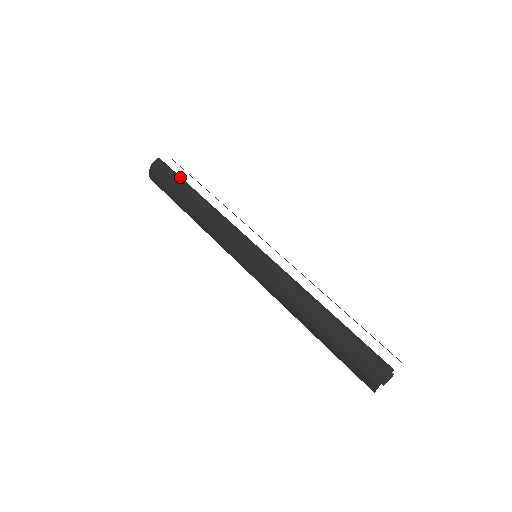
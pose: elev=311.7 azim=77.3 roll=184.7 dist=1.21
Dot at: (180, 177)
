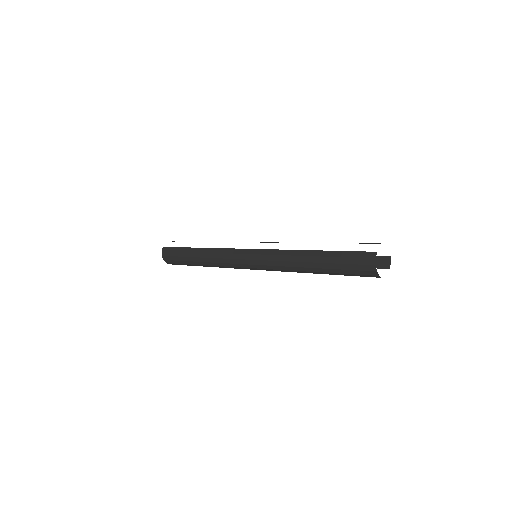
Dot at: (181, 248)
